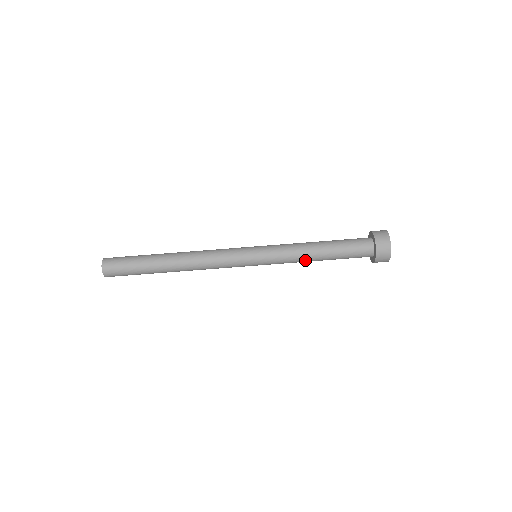
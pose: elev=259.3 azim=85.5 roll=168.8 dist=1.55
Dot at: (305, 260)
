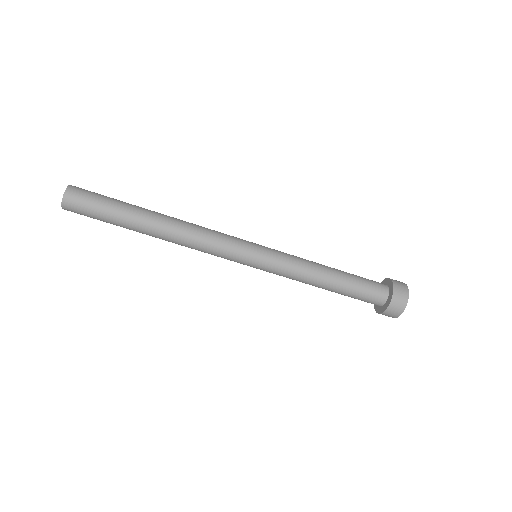
Dot at: occluded
